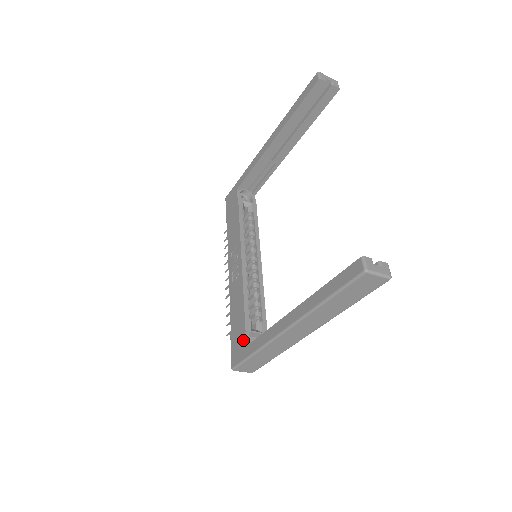
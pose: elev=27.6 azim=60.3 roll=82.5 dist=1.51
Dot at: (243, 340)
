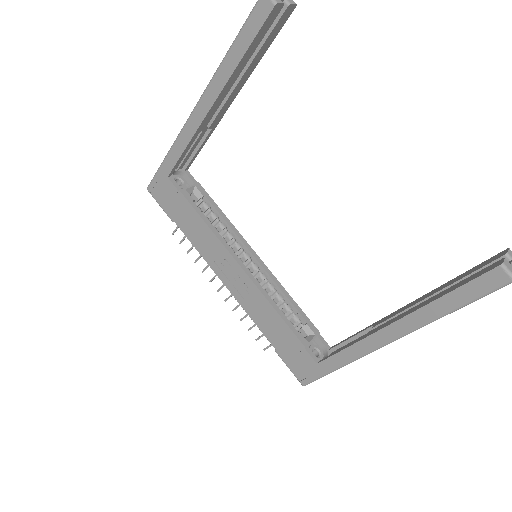
Dot at: (308, 358)
